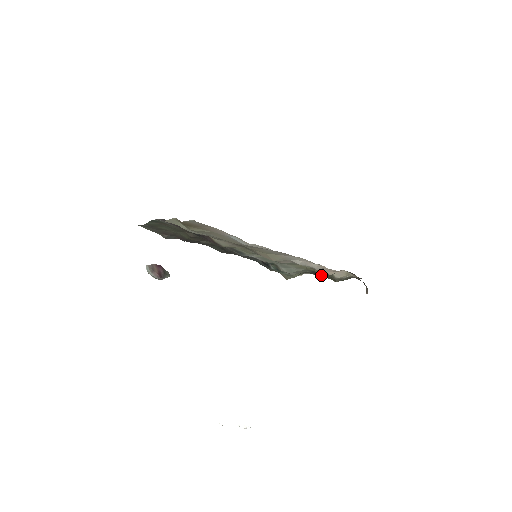
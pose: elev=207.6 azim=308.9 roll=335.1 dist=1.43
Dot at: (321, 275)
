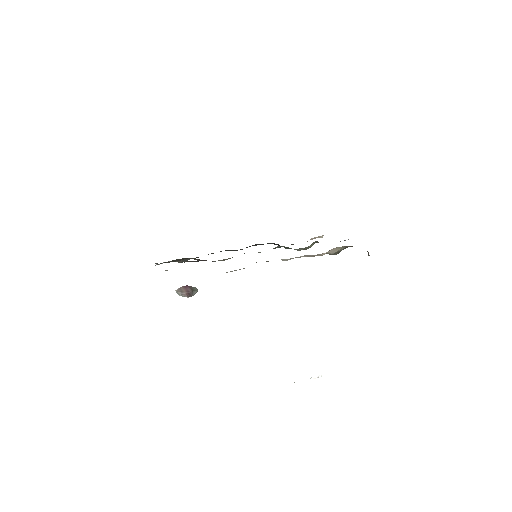
Dot at: occluded
